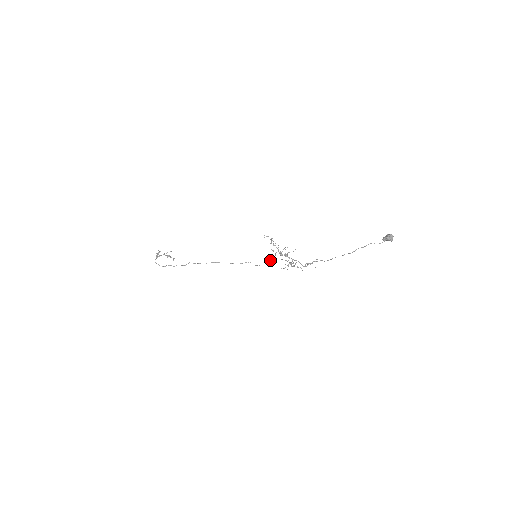
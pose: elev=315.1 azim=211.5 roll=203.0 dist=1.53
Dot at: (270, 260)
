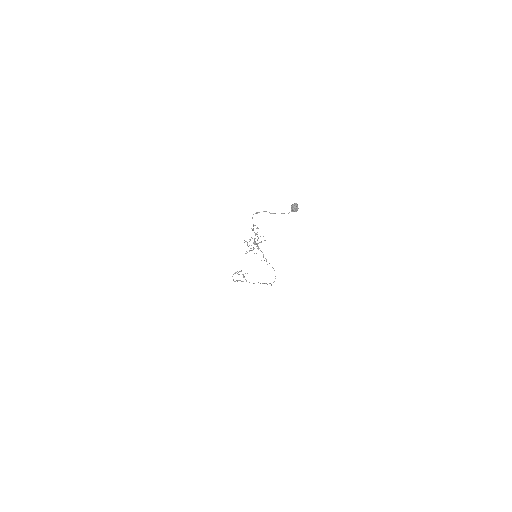
Dot at: (275, 276)
